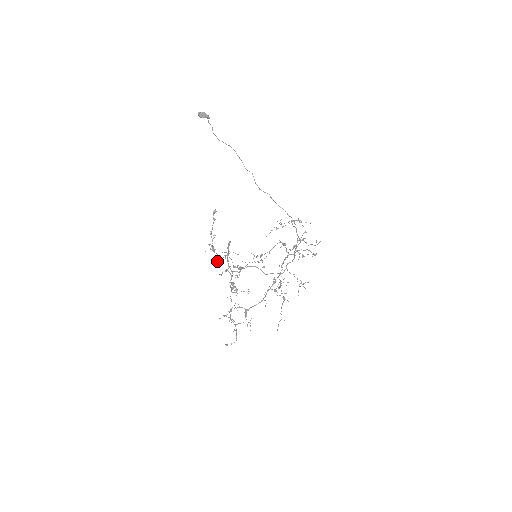
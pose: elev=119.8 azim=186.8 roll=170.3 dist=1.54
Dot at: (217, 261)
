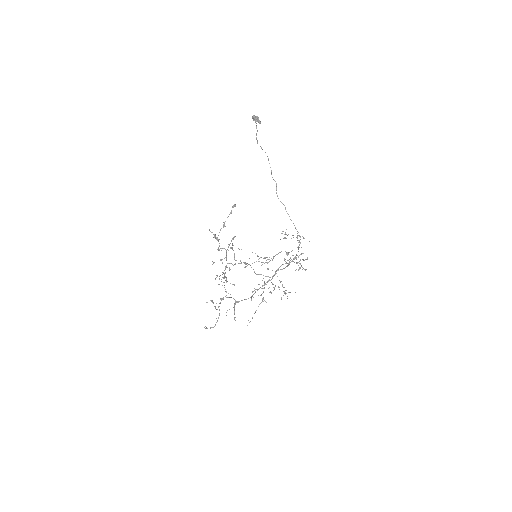
Dot at: occluded
